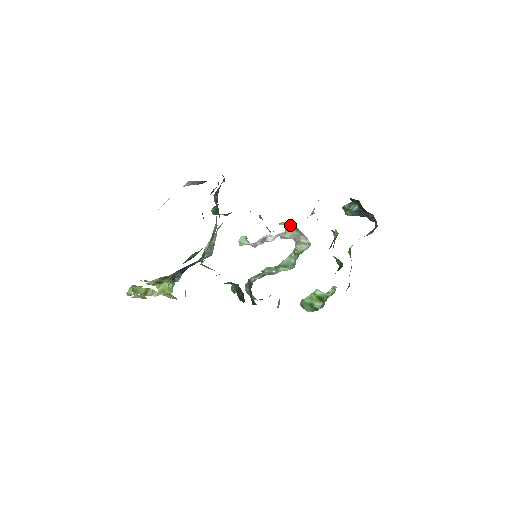
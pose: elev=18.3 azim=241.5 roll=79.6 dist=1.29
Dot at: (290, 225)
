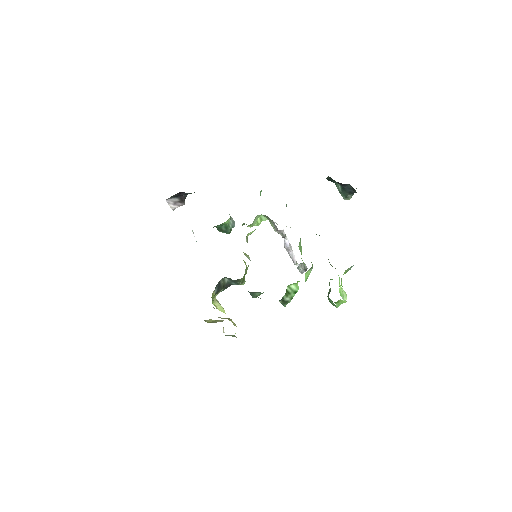
Dot at: (265, 217)
